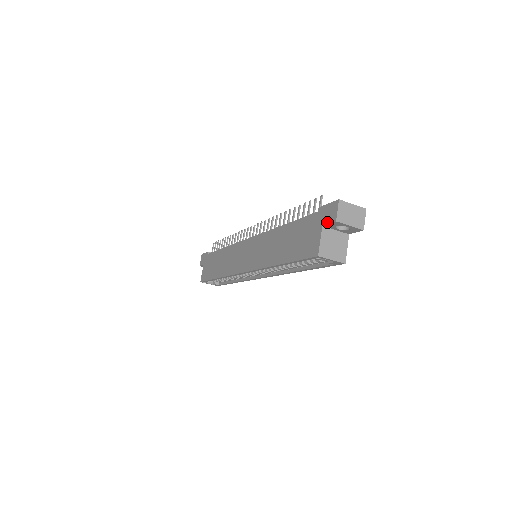
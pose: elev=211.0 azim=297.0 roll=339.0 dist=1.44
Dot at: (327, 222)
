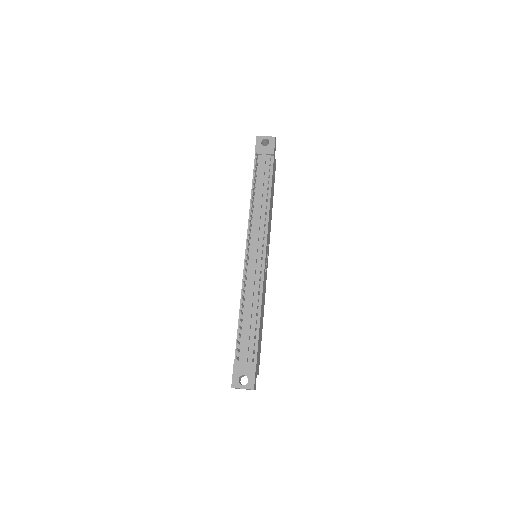
Dot at: occluded
